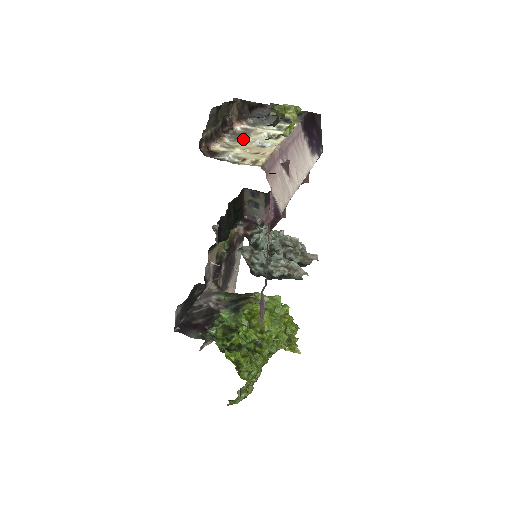
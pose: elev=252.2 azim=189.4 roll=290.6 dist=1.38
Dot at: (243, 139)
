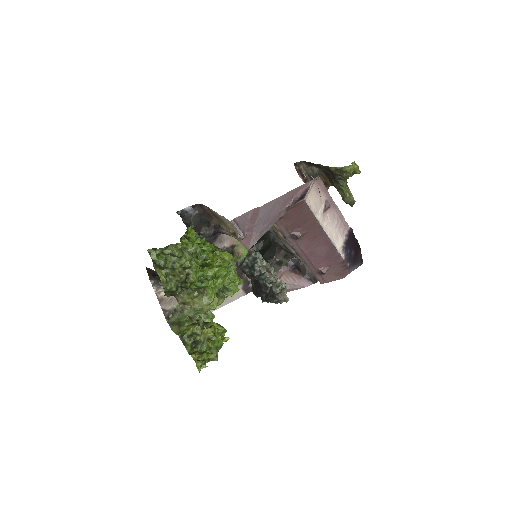
Dot at: occluded
